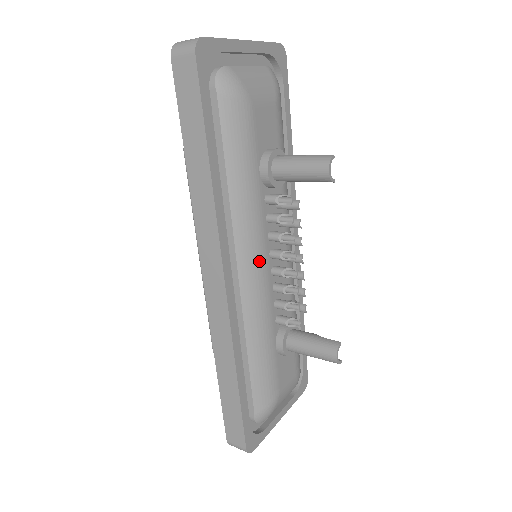
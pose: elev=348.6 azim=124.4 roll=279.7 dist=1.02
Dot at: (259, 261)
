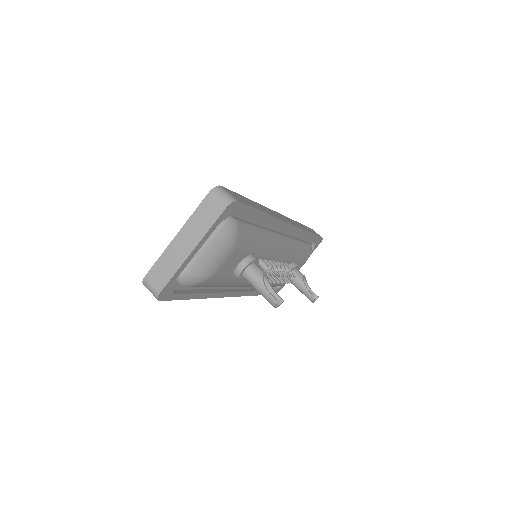
Dot at: occluded
